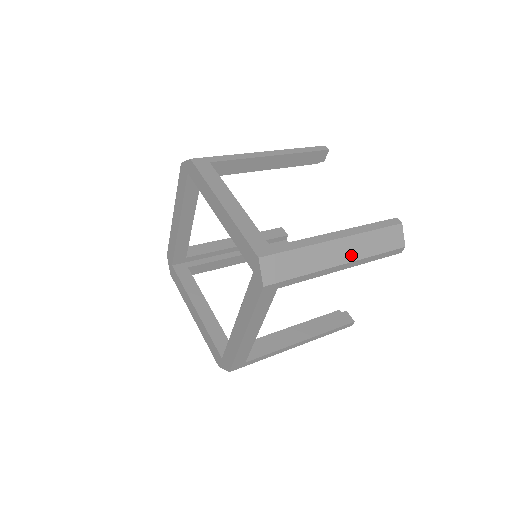
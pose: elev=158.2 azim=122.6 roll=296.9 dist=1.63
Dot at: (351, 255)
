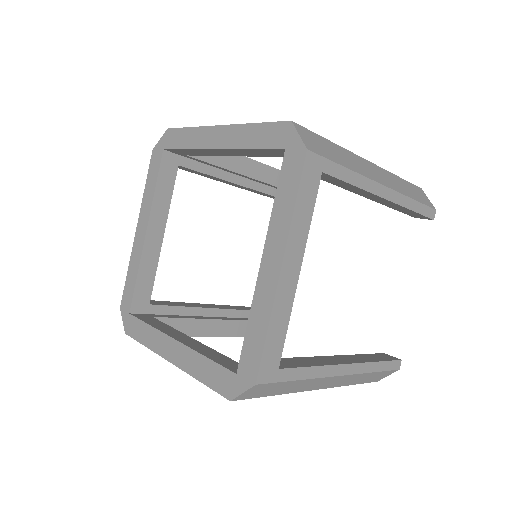
Dot at: (389, 183)
